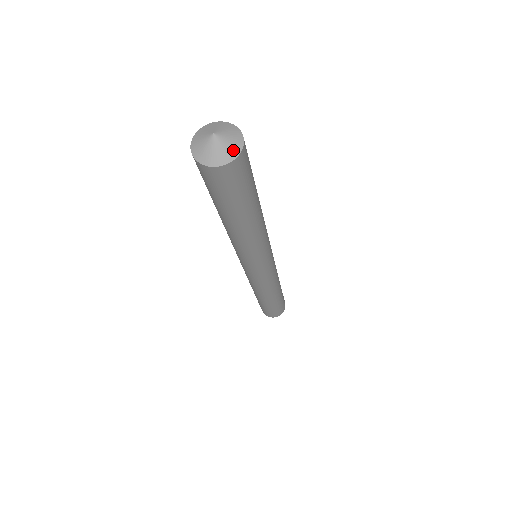
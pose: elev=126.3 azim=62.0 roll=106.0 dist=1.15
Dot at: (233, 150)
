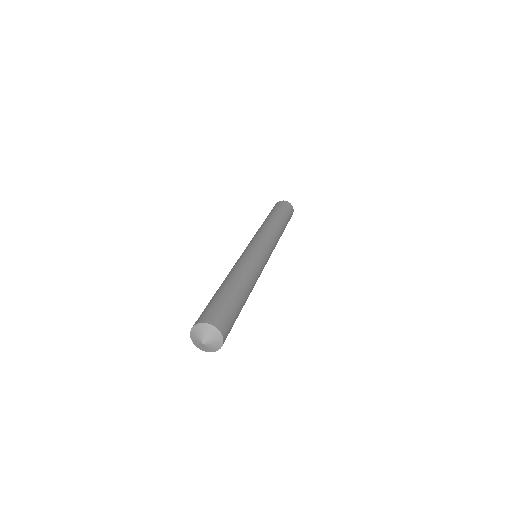
Dot at: (215, 348)
